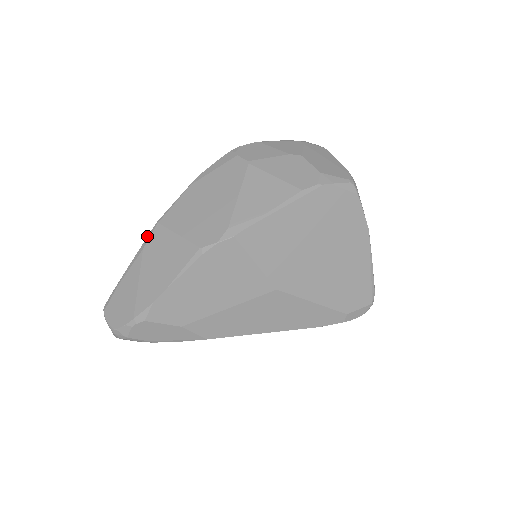
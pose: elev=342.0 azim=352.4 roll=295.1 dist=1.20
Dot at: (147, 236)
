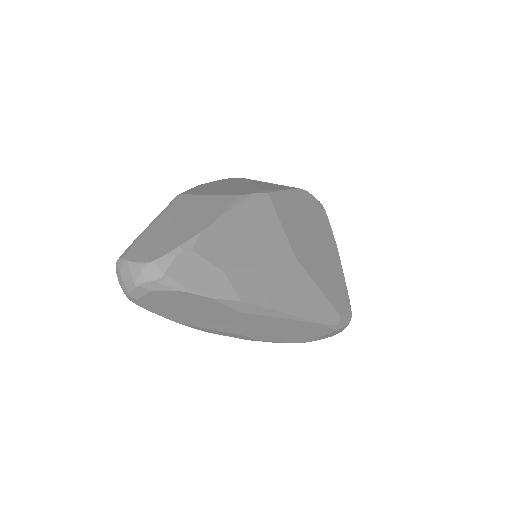
Dot at: (169, 203)
